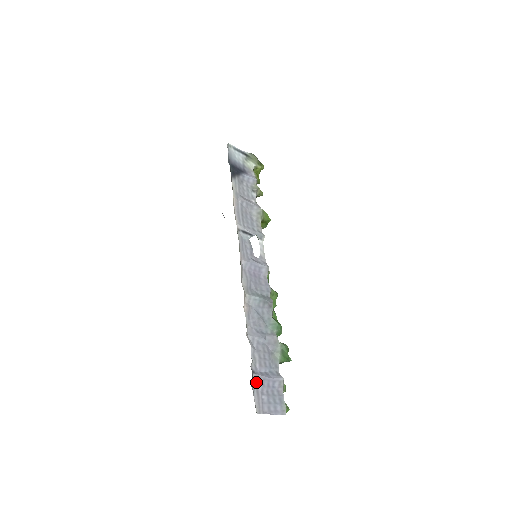
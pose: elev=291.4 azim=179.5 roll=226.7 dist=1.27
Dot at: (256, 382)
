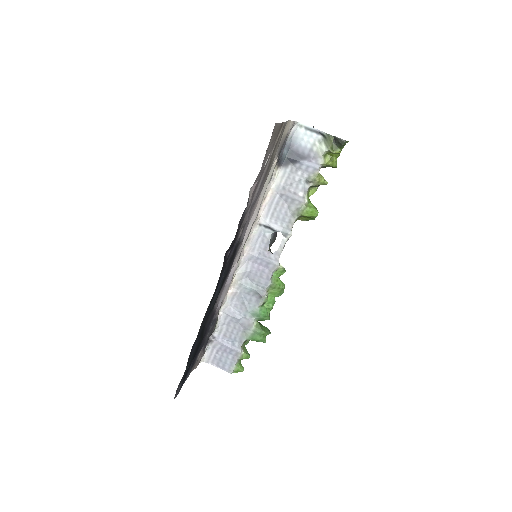
Dot at: (214, 344)
